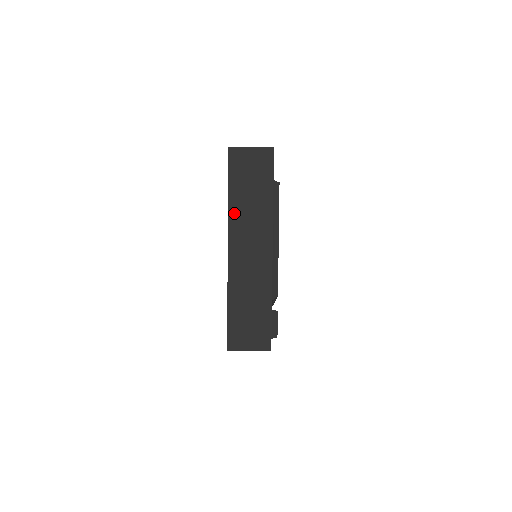
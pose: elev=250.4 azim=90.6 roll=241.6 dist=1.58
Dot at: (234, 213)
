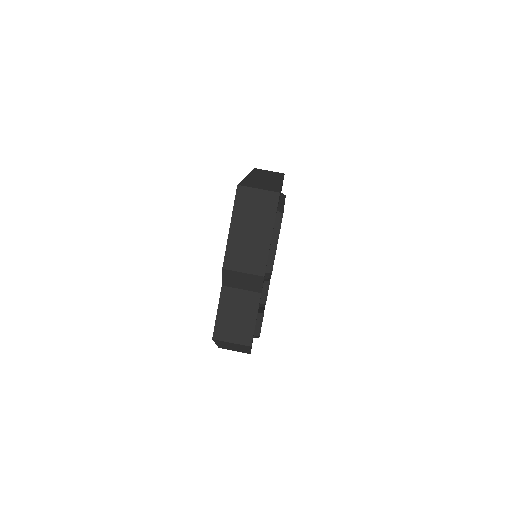
Dot at: (255, 173)
